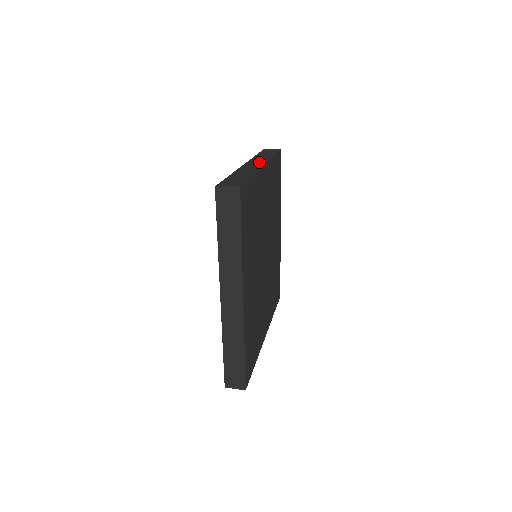
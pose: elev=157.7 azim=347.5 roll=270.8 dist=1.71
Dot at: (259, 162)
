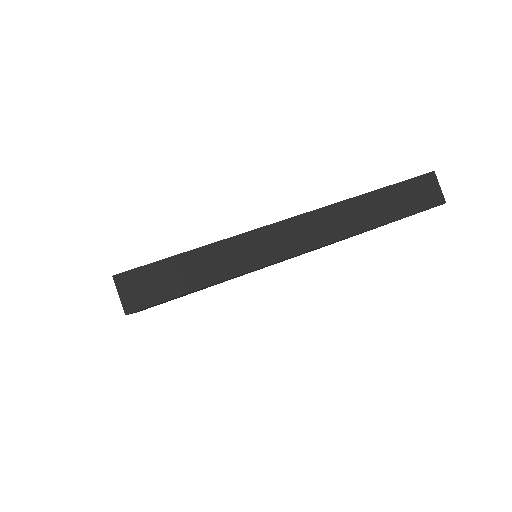
Dot at: (313, 234)
